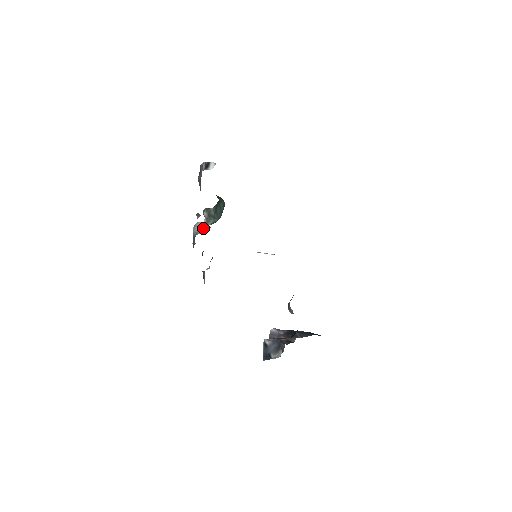
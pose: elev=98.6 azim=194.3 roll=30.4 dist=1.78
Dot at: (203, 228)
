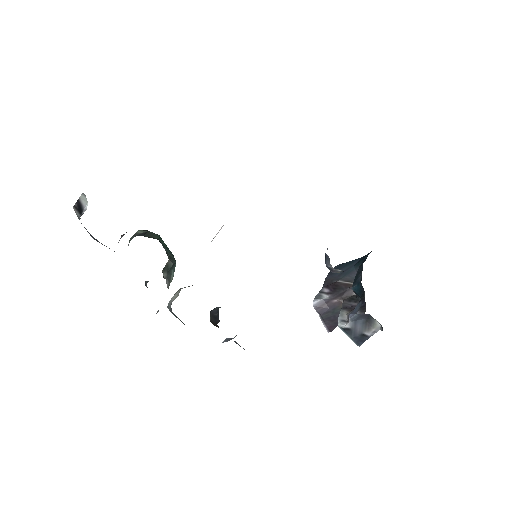
Dot at: (177, 294)
